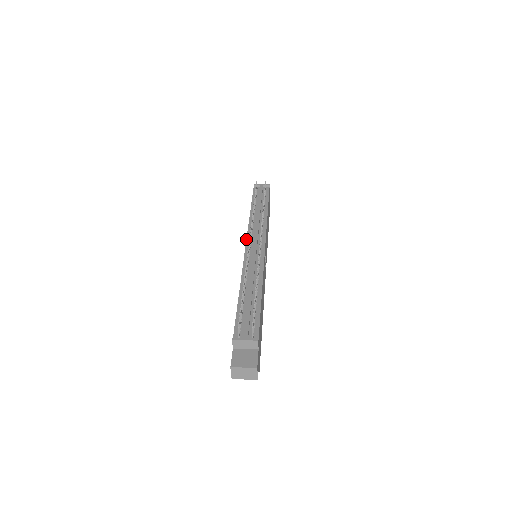
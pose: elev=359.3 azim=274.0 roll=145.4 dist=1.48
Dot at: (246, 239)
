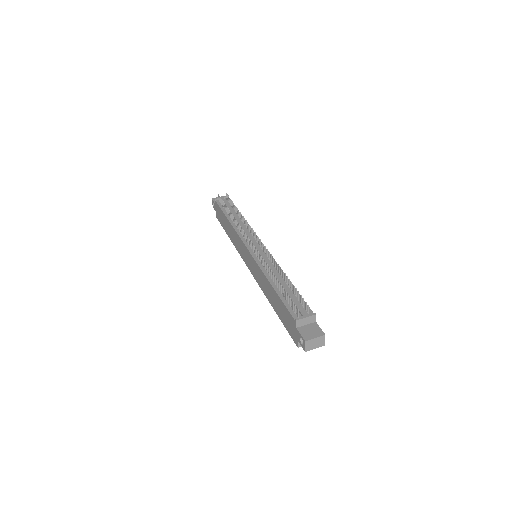
Dot at: (244, 244)
